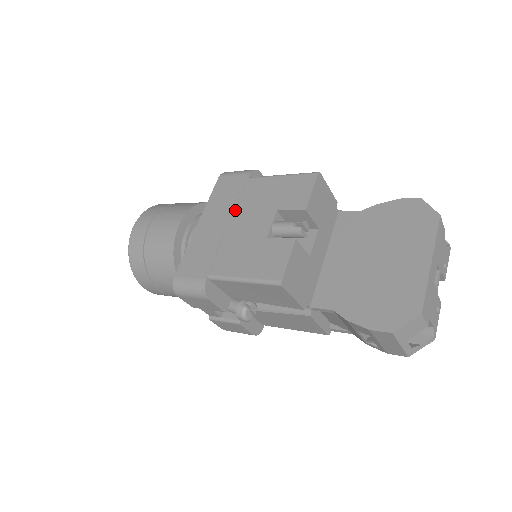
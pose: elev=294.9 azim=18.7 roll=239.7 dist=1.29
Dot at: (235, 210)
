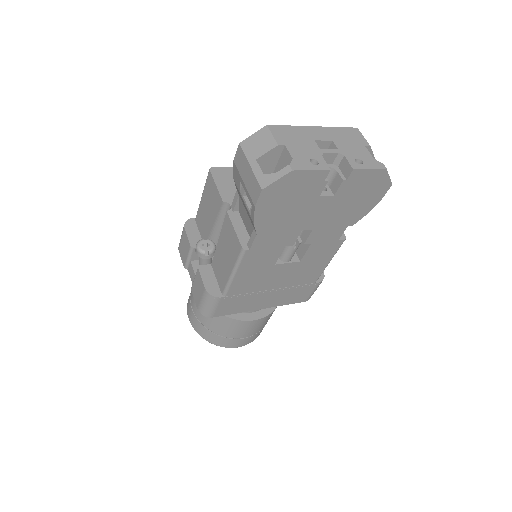
Dot at: occluded
